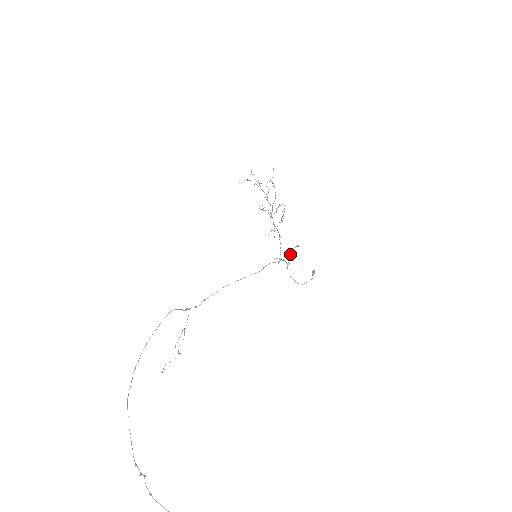
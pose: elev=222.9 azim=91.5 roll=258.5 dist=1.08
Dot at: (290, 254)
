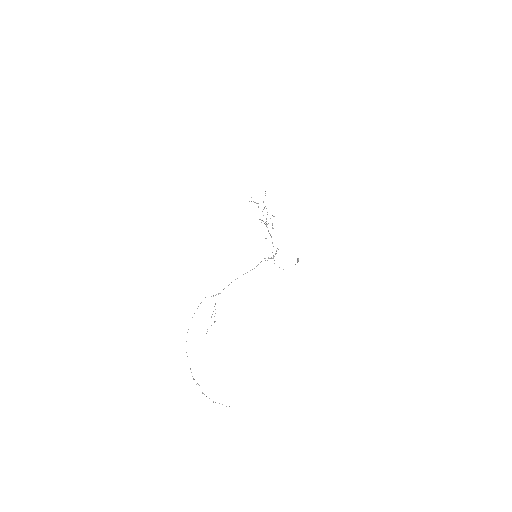
Dot at: (275, 254)
